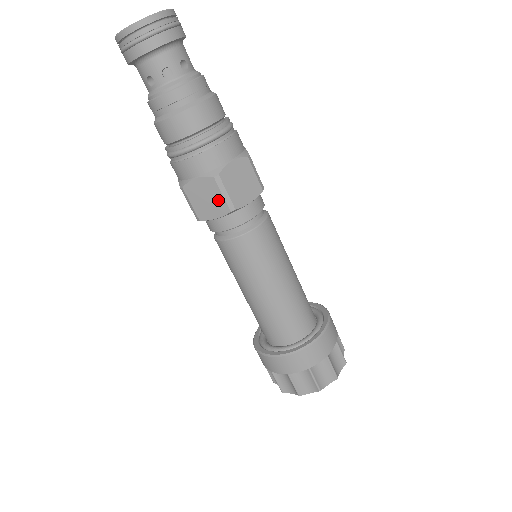
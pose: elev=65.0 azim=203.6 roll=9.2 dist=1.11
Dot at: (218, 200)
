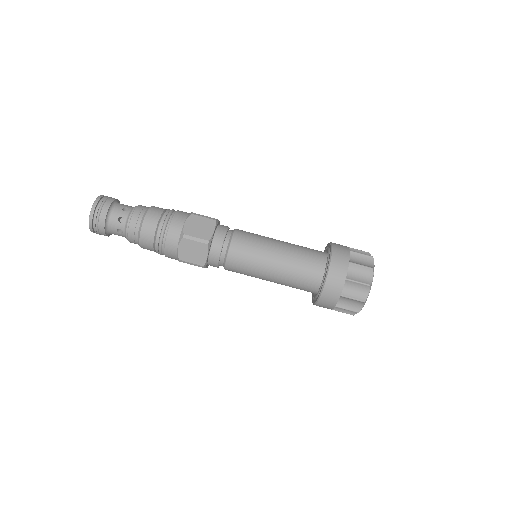
Dot at: (197, 246)
